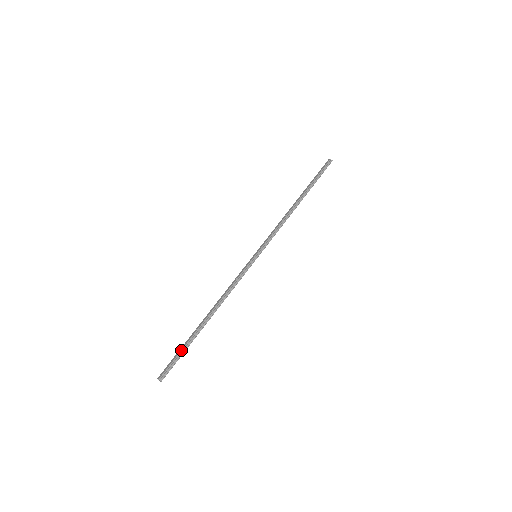
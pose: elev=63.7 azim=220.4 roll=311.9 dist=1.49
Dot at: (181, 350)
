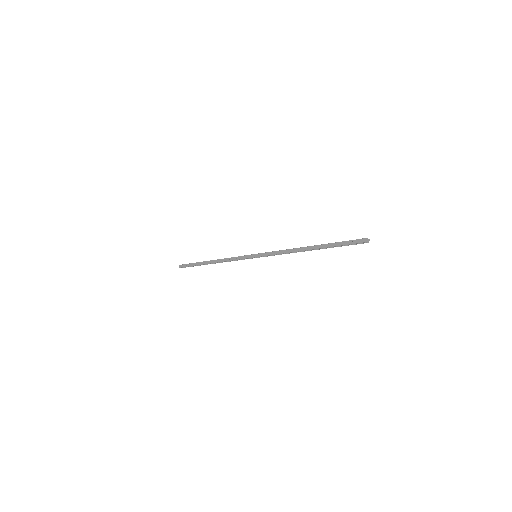
Dot at: (193, 266)
